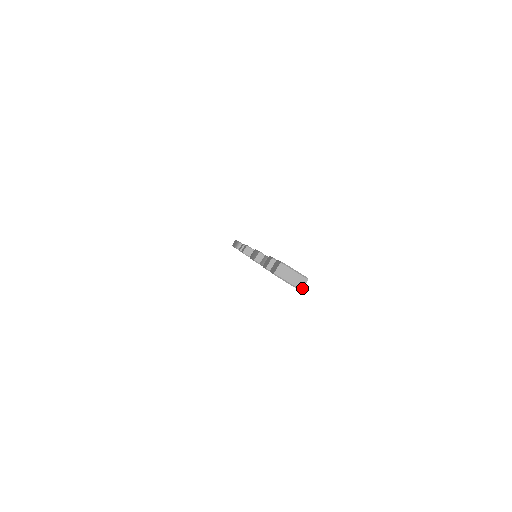
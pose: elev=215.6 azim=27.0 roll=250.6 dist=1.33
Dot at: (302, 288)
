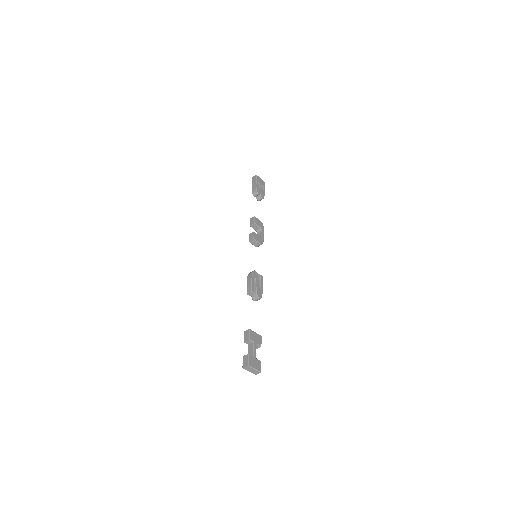
Dot at: (256, 374)
